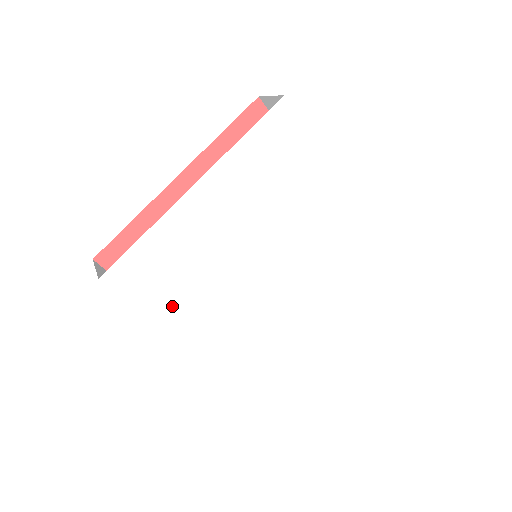
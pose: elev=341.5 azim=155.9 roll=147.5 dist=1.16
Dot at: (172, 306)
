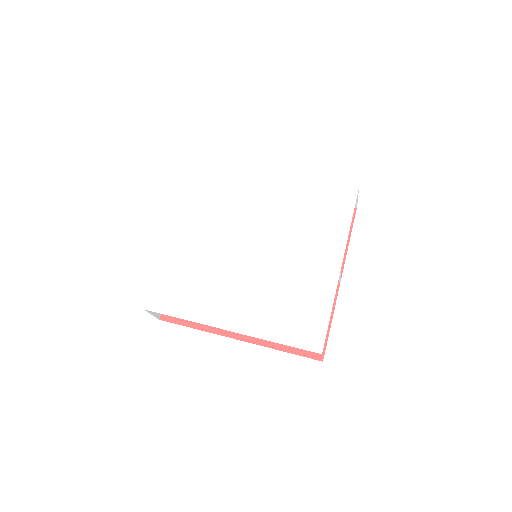
Dot at: (197, 207)
